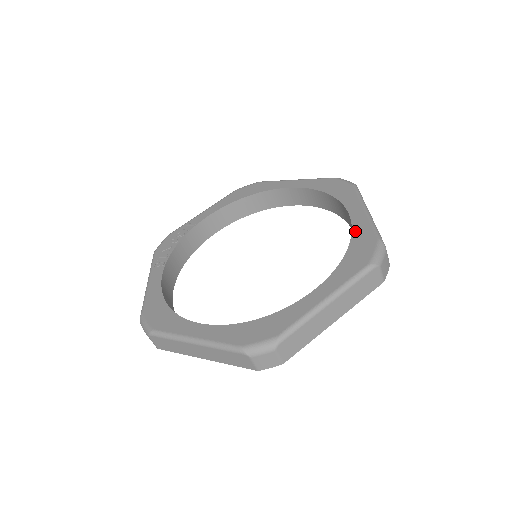
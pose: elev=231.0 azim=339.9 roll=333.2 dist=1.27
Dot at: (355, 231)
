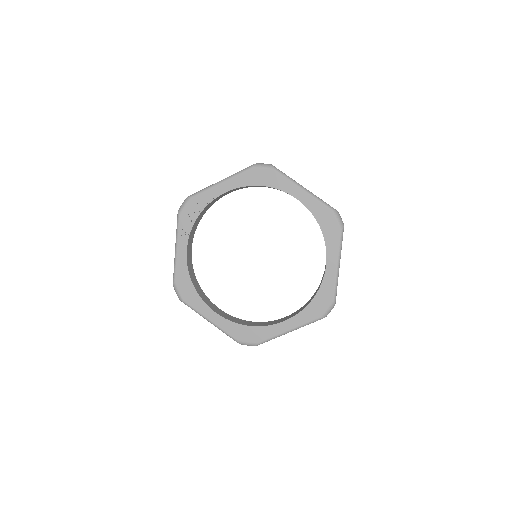
Dot at: (323, 284)
